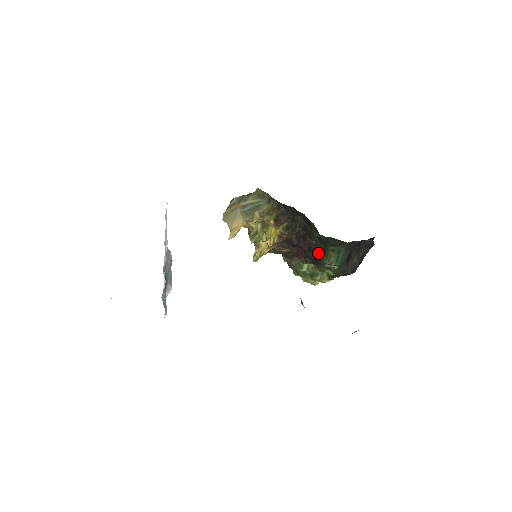
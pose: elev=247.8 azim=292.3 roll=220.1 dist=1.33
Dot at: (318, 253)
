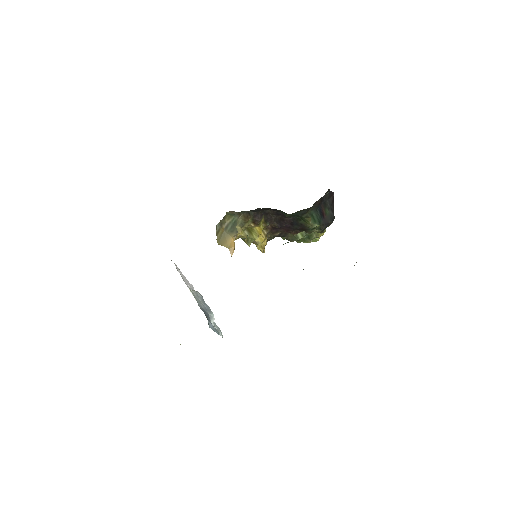
Dot at: (299, 223)
